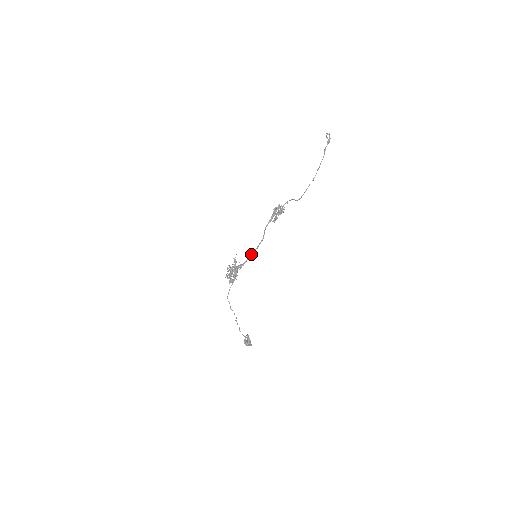
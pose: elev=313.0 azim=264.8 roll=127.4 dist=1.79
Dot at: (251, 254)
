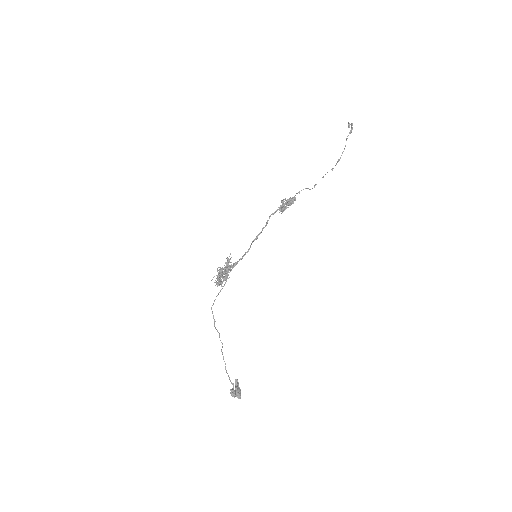
Dot at: (249, 248)
